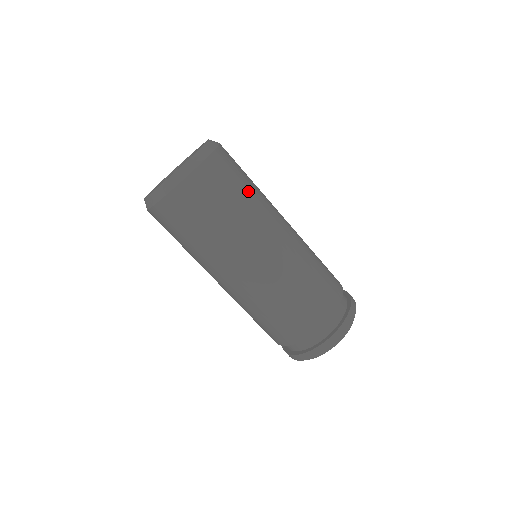
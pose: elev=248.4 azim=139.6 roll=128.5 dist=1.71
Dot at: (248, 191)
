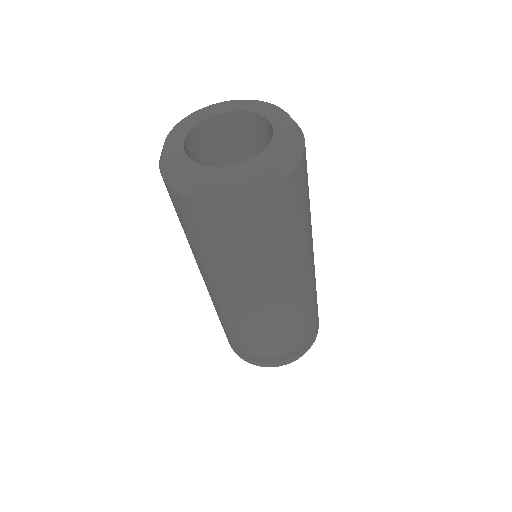
Dot at: occluded
